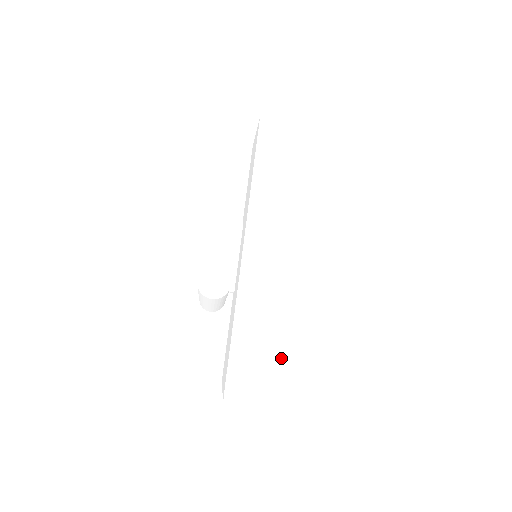
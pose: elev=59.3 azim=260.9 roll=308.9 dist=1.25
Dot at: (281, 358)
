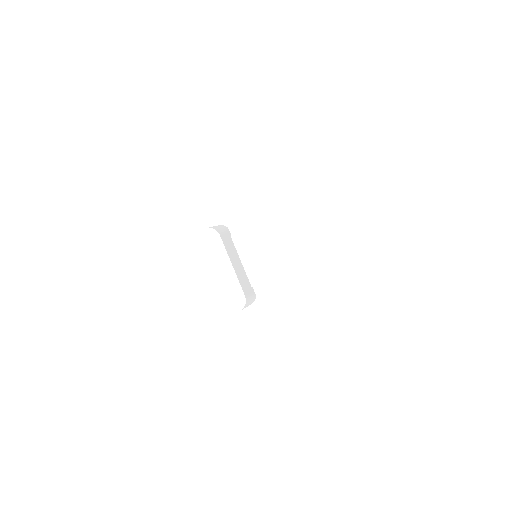
Dot at: (307, 318)
